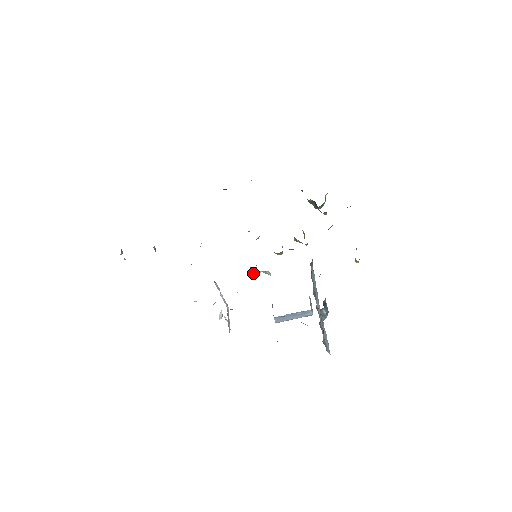
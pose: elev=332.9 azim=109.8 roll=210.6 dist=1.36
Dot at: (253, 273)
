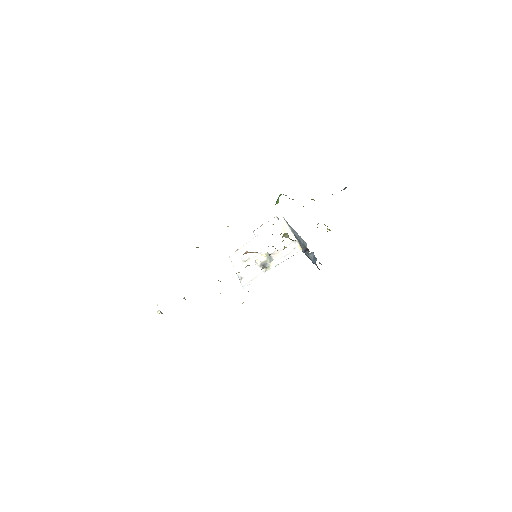
Dot at: (257, 261)
